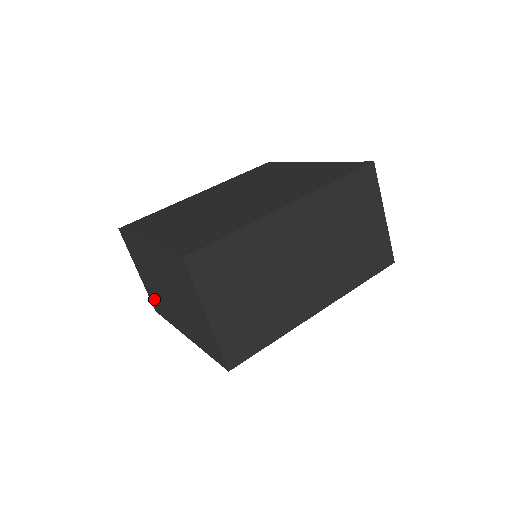
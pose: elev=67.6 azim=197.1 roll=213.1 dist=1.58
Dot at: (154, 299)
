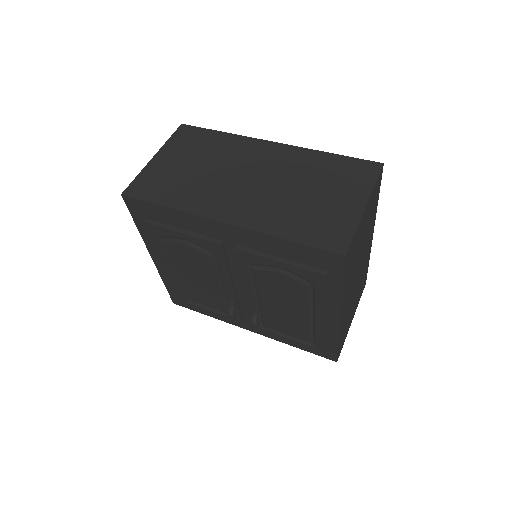
Dot at: occluded
